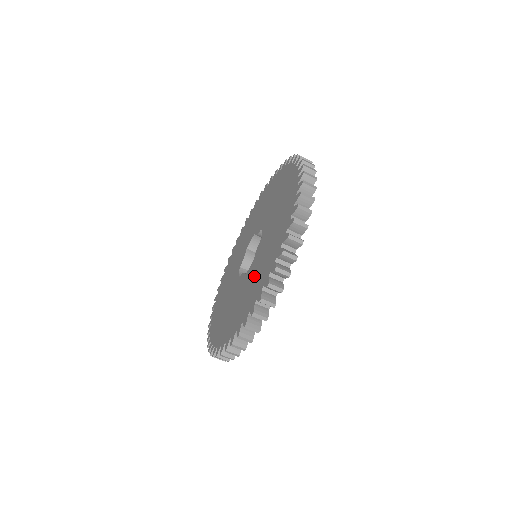
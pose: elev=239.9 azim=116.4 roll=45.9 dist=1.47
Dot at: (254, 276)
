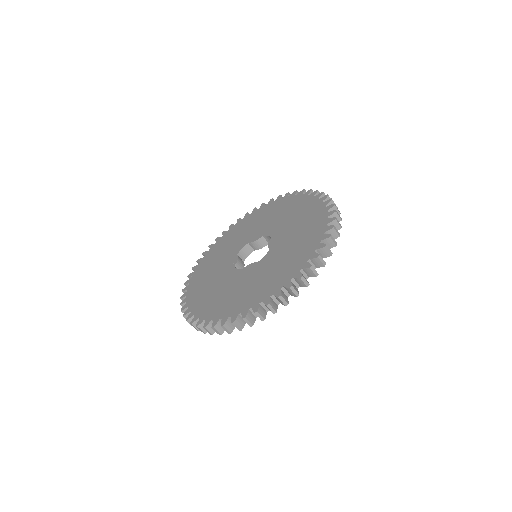
Dot at: (223, 290)
